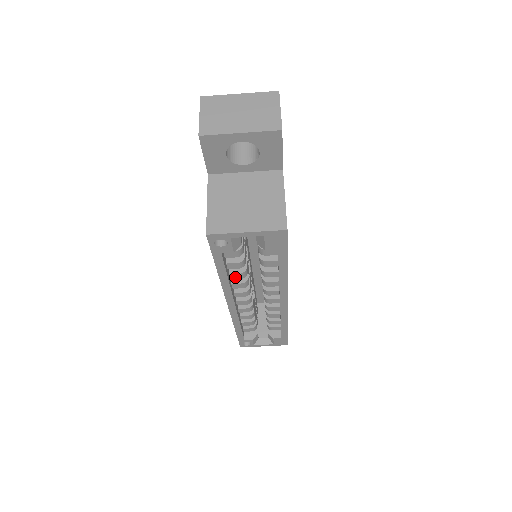
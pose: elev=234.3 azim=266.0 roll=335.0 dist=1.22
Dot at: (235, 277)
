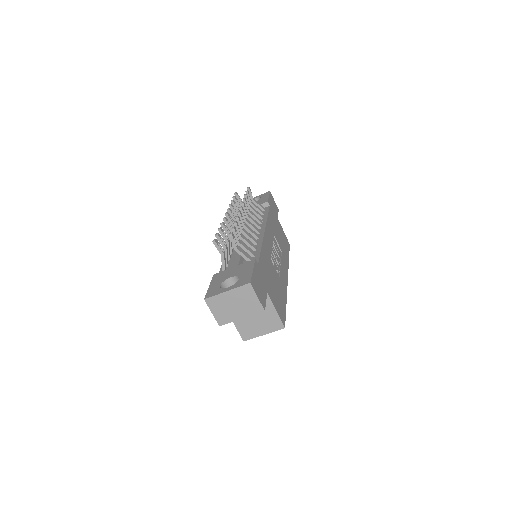
Dot at: occluded
